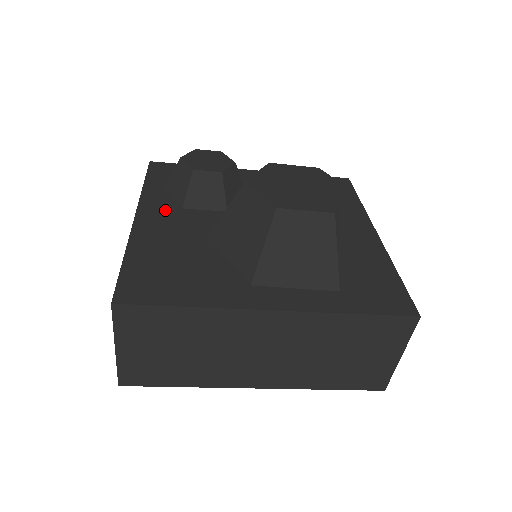
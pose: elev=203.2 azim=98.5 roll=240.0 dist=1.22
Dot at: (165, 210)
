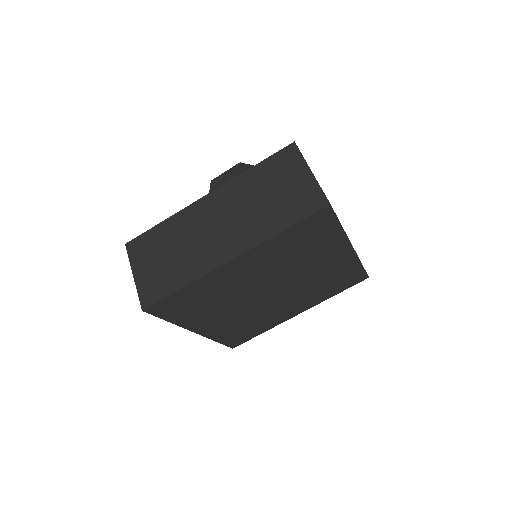
Dot at: occluded
